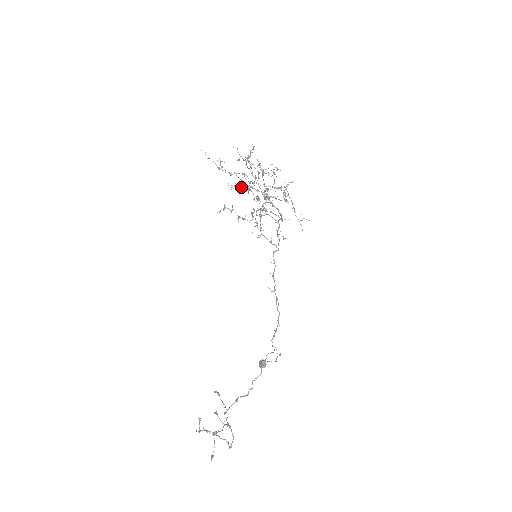
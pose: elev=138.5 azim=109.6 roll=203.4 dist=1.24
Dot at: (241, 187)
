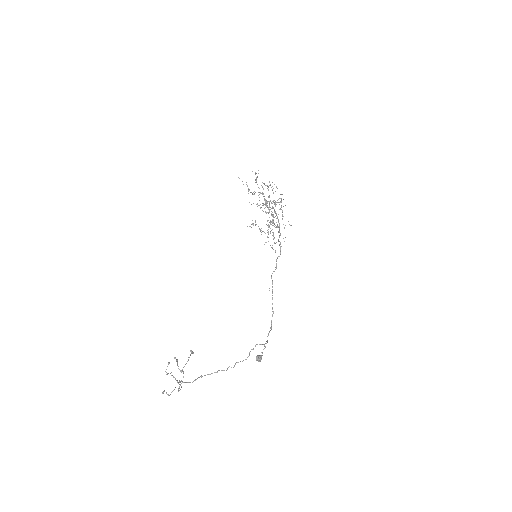
Dot at: occluded
